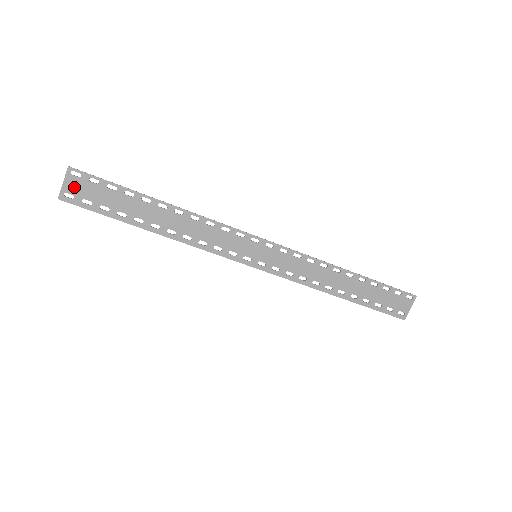
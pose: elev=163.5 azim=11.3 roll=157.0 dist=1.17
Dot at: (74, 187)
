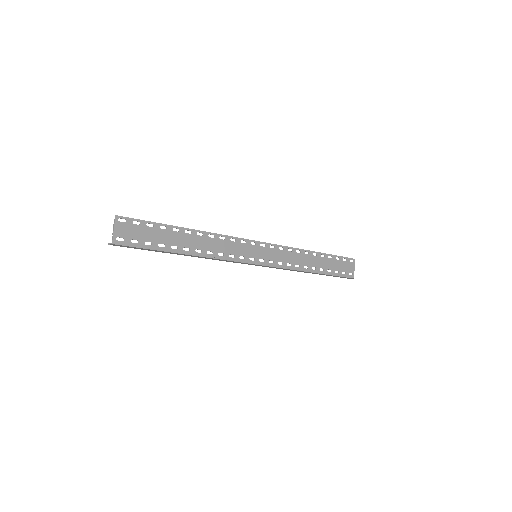
Dot at: (123, 231)
